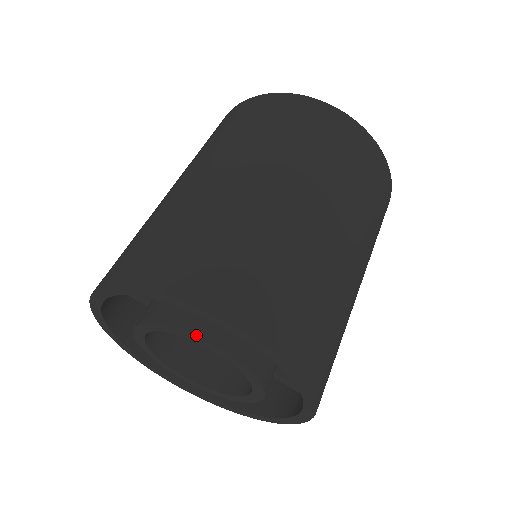
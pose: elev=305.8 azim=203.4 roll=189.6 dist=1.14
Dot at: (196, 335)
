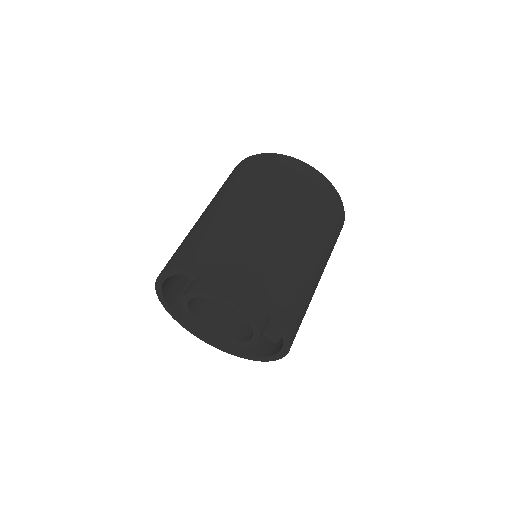
Dot at: (231, 302)
